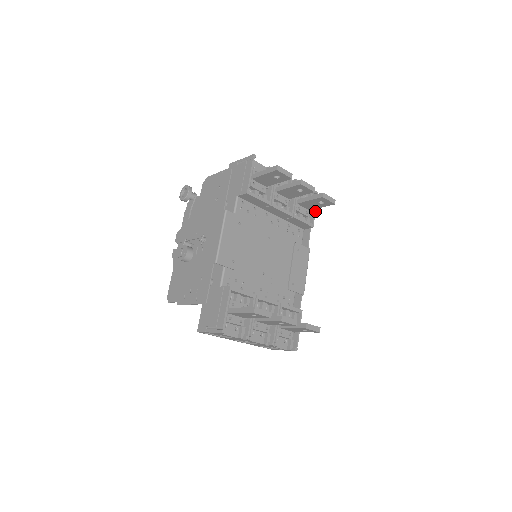
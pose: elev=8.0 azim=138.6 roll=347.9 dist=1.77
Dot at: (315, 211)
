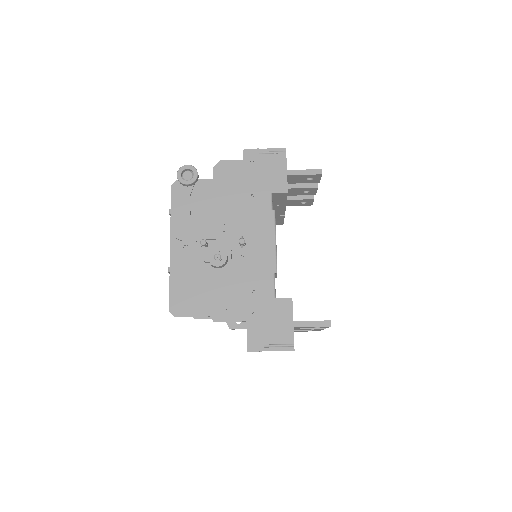
Dot at: occluded
